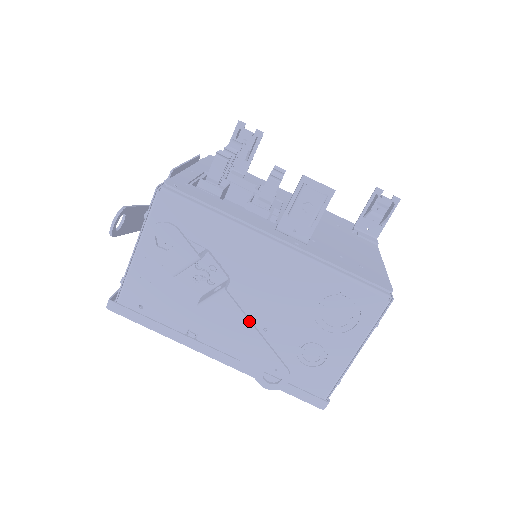
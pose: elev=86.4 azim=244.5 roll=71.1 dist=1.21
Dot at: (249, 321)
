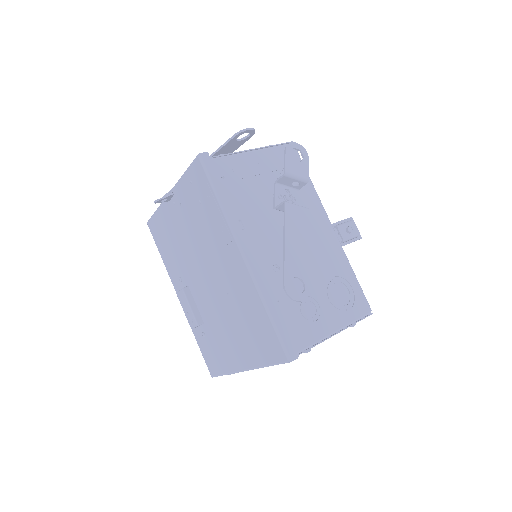
Dot at: (309, 237)
